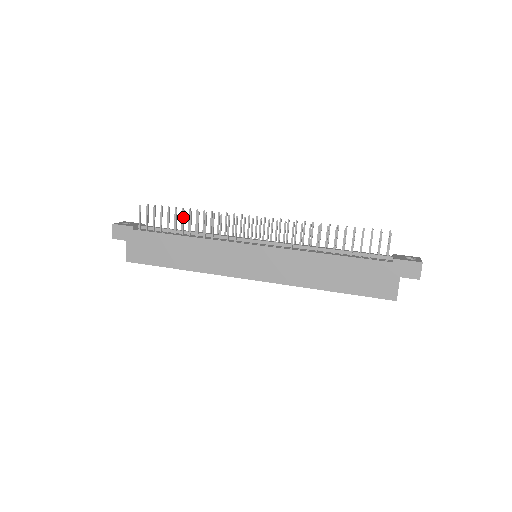
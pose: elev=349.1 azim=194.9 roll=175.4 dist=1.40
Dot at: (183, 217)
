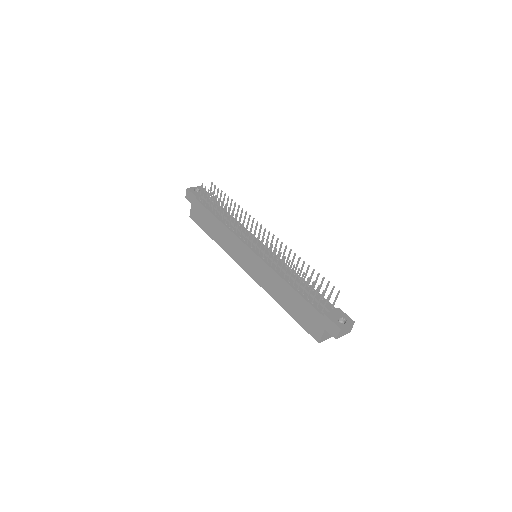
Dot at: (221, 206)
